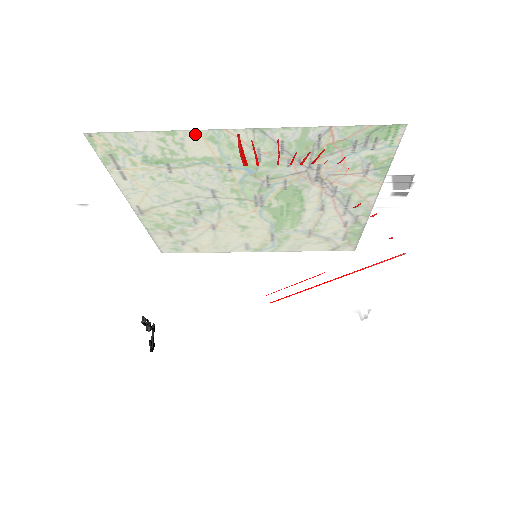
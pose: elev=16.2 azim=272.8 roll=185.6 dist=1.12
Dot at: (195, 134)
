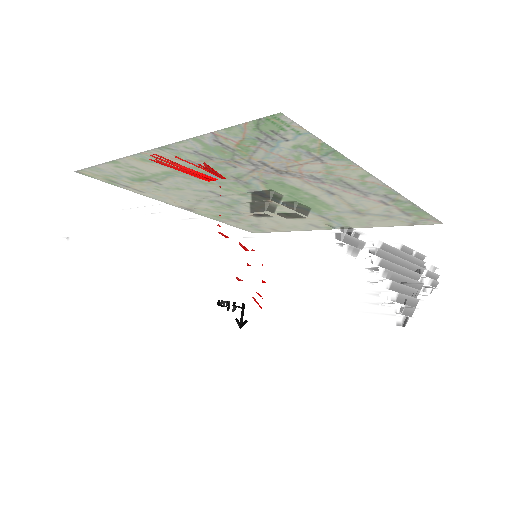
Dot at: (130, 159)
